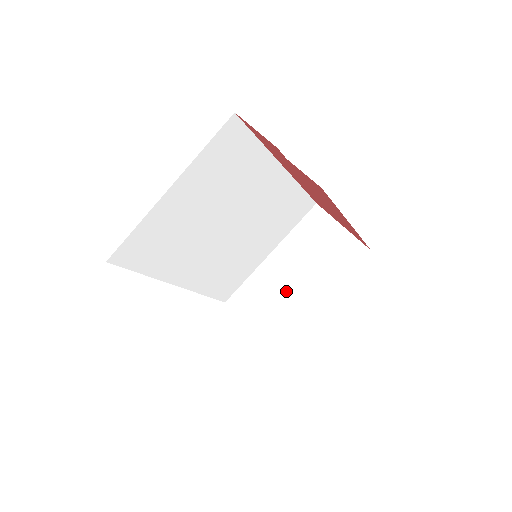
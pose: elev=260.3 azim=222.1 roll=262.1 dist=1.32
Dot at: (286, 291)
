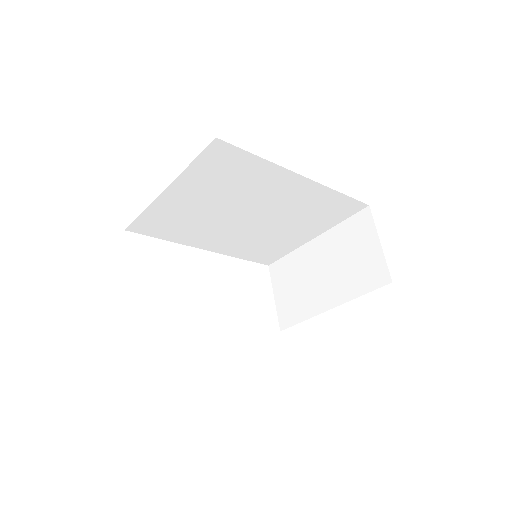
Dot at: (312, 282)
